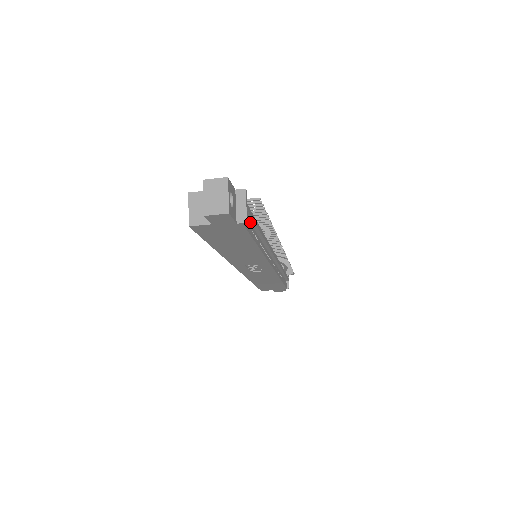
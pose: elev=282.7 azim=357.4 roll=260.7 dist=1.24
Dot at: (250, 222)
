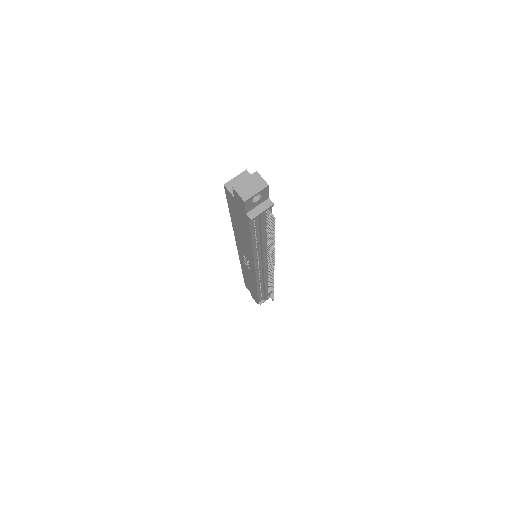
Dot at: (259, 225)
